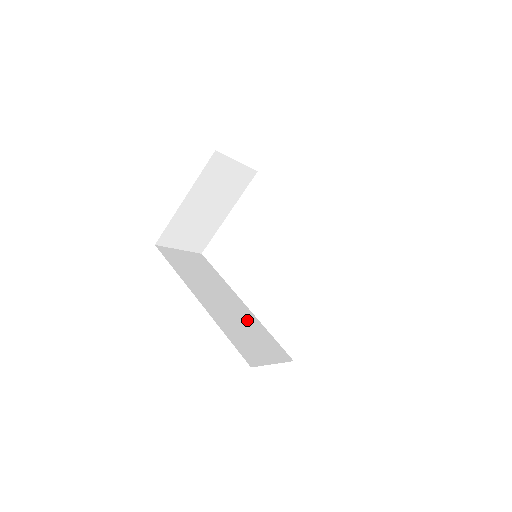
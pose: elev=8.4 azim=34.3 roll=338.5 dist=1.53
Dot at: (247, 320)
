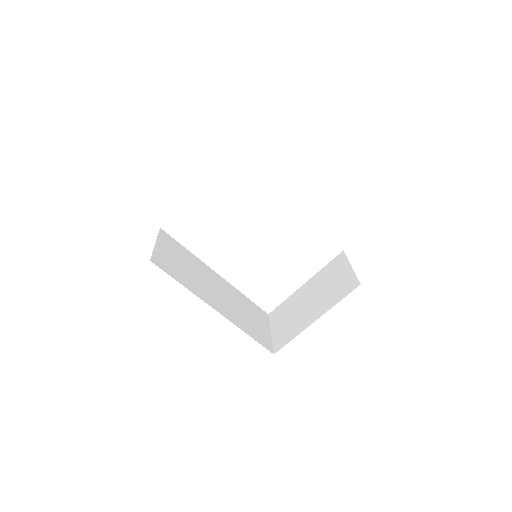
Dot at: (235, 297)
